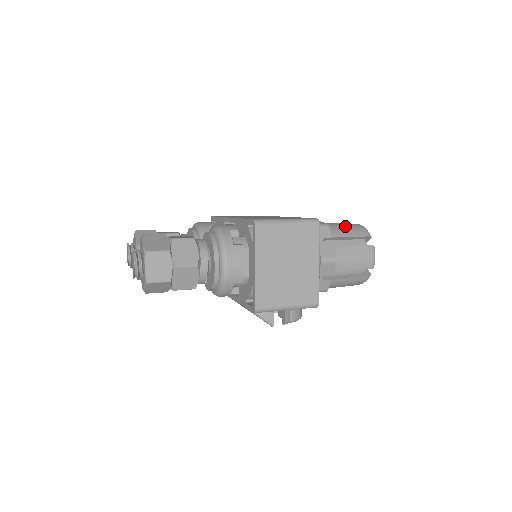
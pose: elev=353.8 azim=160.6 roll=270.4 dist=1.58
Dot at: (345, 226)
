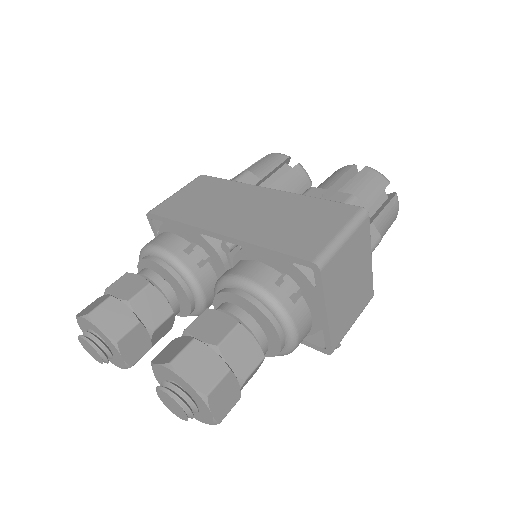
Dot at: (363, 183)
